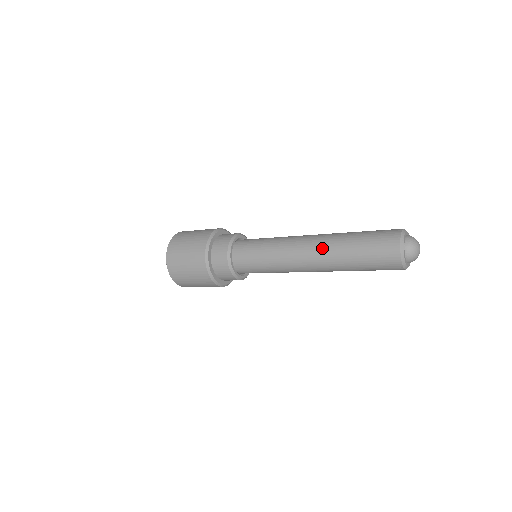
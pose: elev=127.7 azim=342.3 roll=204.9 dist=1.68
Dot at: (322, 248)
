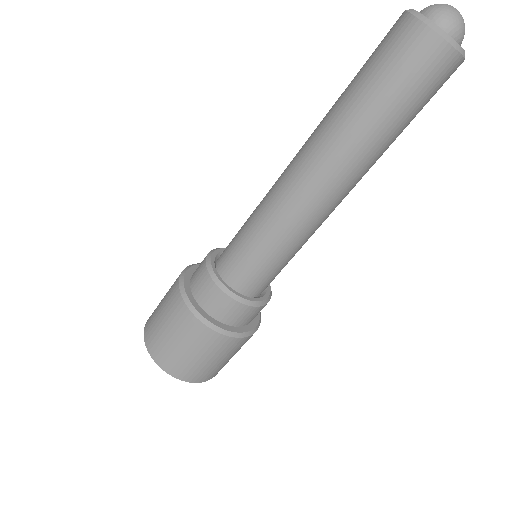
Dot at: (338, 165)
